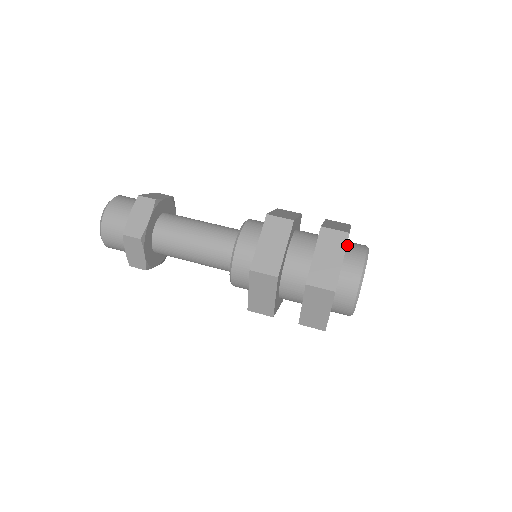
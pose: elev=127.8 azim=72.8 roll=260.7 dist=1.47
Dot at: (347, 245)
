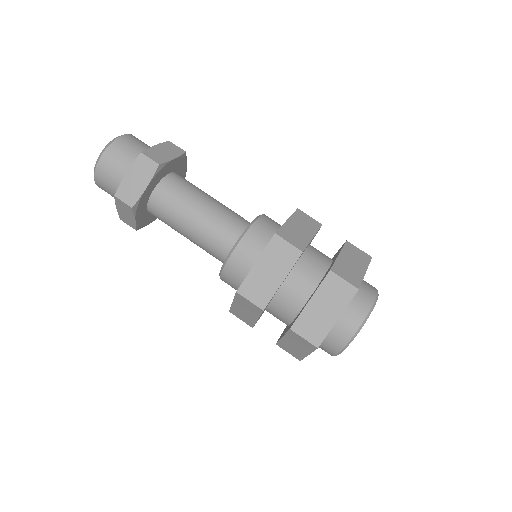
Dot at: occluded
